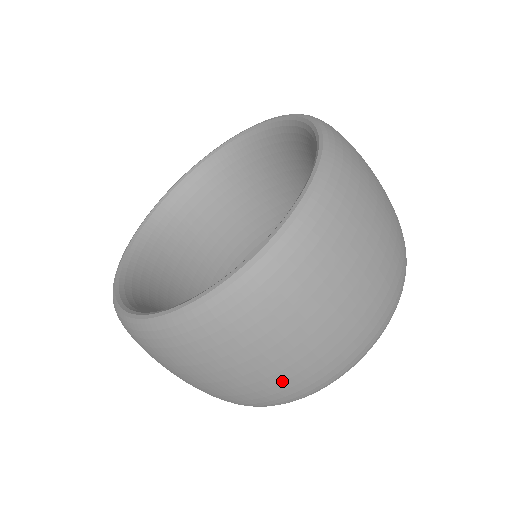
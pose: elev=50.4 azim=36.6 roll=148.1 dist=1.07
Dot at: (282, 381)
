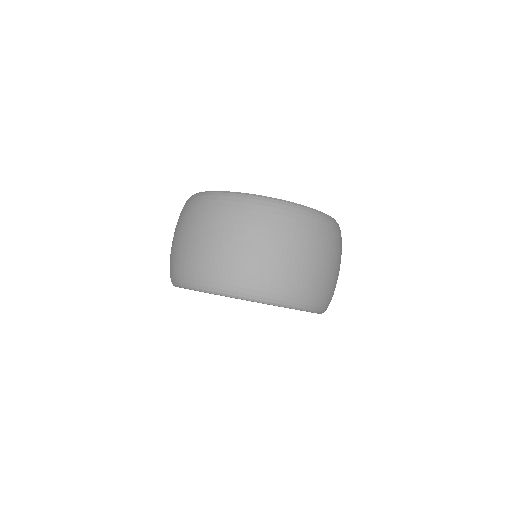
Dot at: (282, 270)
